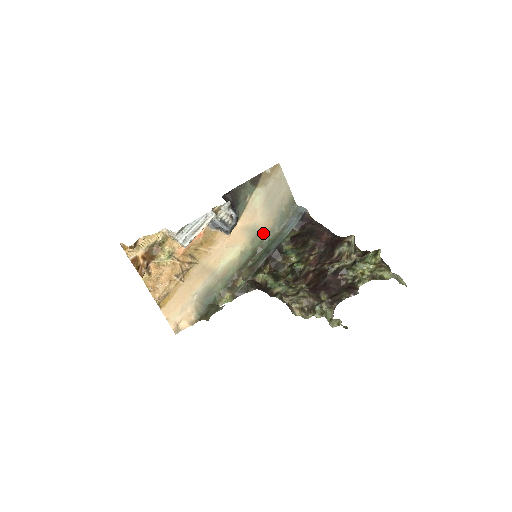
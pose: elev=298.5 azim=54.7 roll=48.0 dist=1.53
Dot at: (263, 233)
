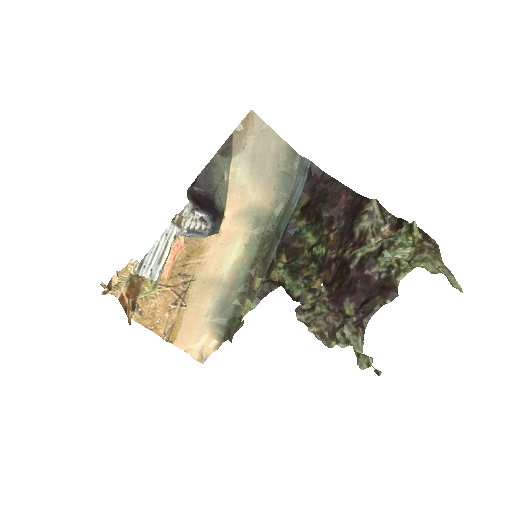
Dot at: (266, 211)
